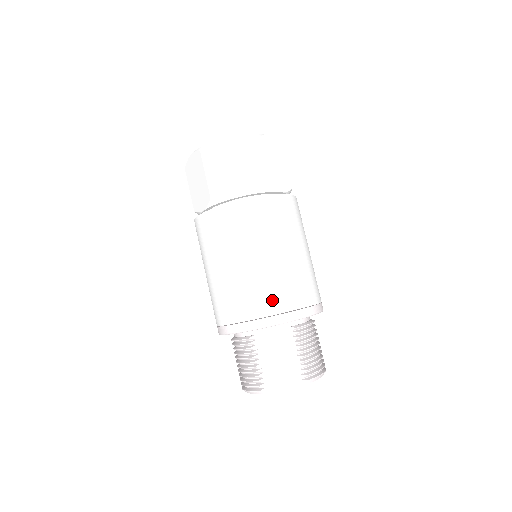
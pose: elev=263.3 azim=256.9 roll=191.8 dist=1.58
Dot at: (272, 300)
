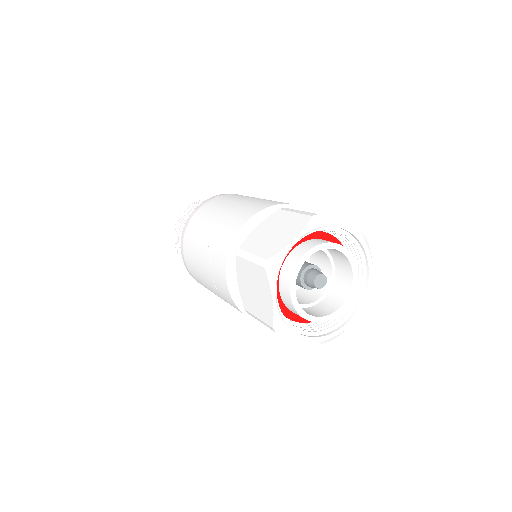
Dot at: occluded
